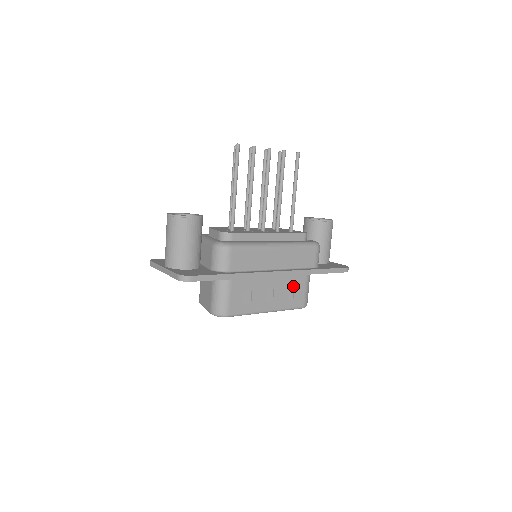
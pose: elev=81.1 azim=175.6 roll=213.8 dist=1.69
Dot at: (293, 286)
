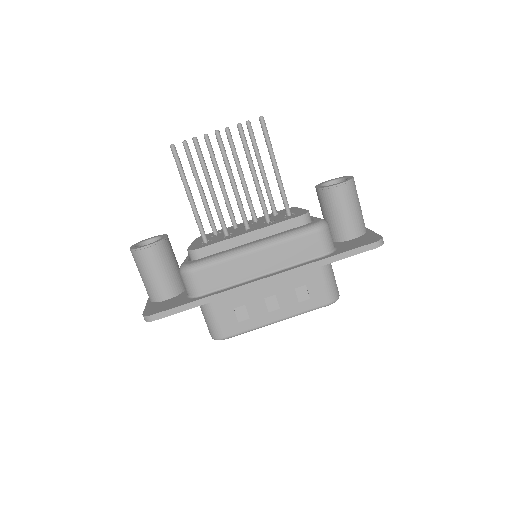
Dot at: (303, 284)
